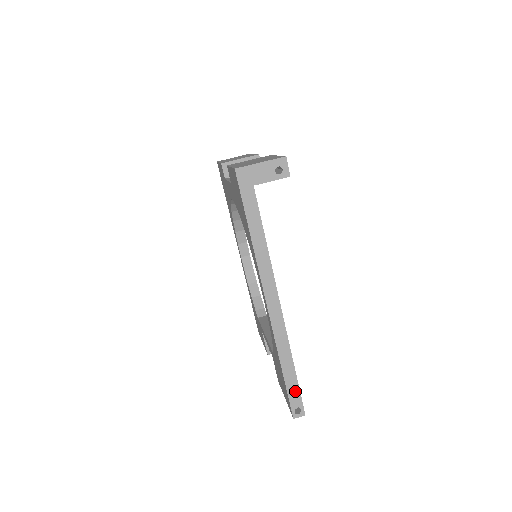
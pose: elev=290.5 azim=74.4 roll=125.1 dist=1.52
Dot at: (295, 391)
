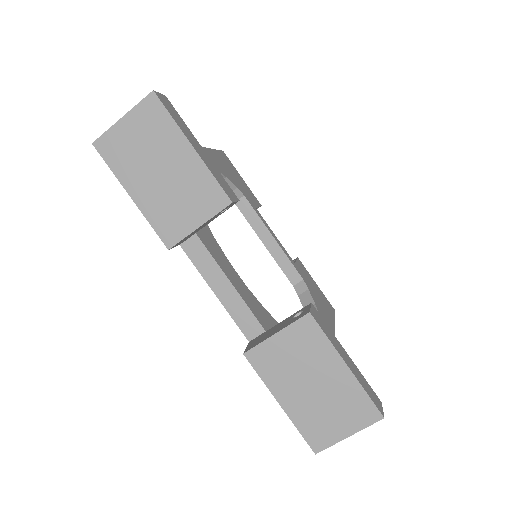
Dot at: occluded
